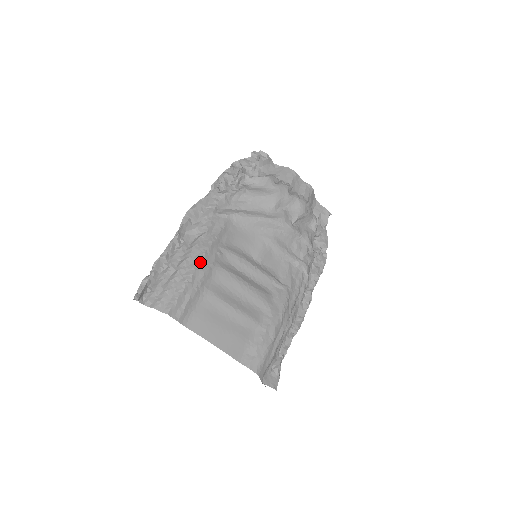
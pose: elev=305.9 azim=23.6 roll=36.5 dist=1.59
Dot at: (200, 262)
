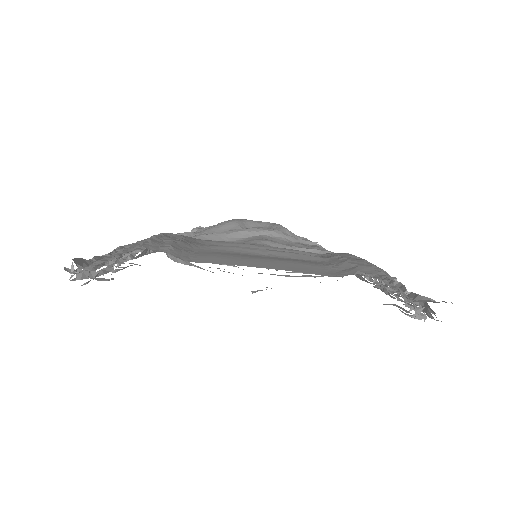
Dot at: occluded
